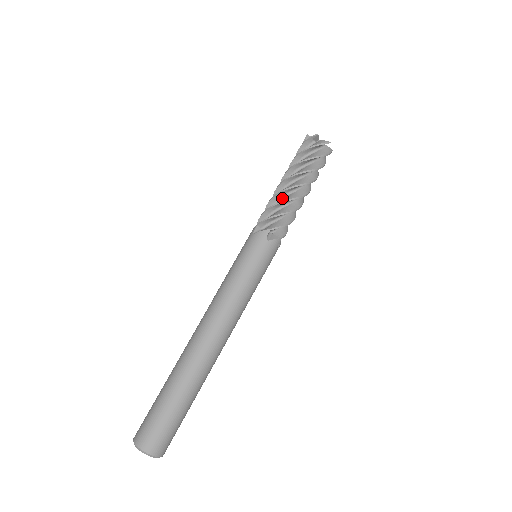
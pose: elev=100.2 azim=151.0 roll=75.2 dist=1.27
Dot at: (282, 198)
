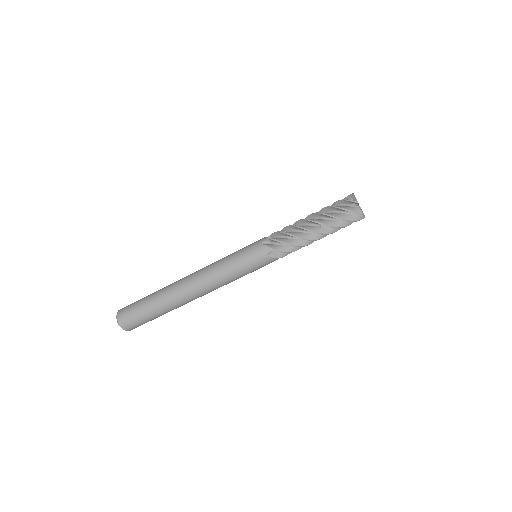
Dot at: (299, 231)
